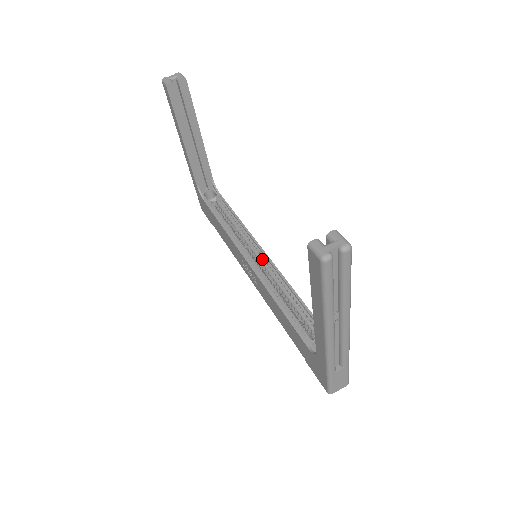
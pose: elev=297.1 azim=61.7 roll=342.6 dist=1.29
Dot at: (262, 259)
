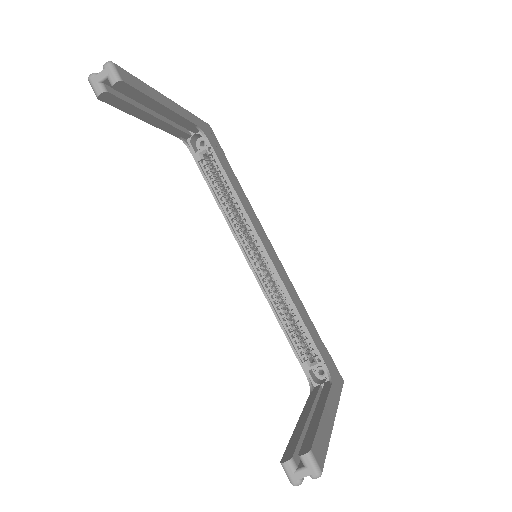
Dot at: (263, 257)
